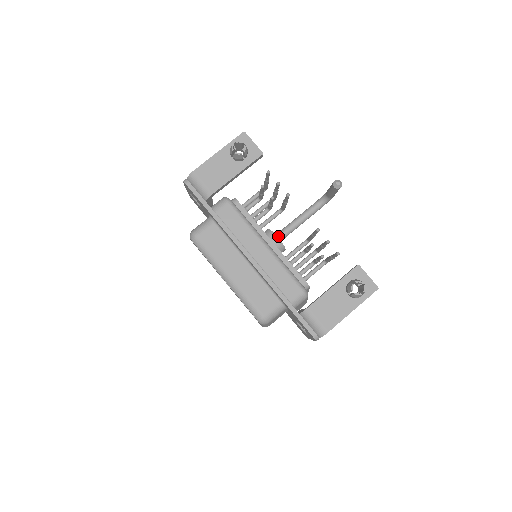
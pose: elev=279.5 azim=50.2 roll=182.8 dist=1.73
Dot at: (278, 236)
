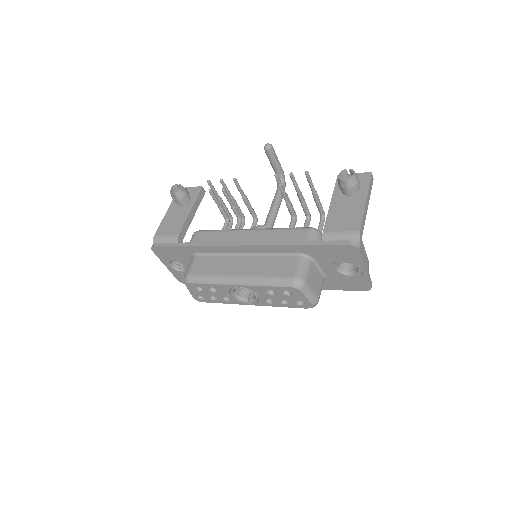
Dot at: occluded
